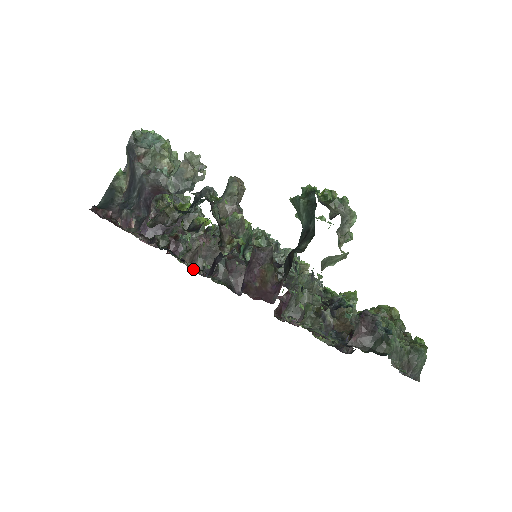
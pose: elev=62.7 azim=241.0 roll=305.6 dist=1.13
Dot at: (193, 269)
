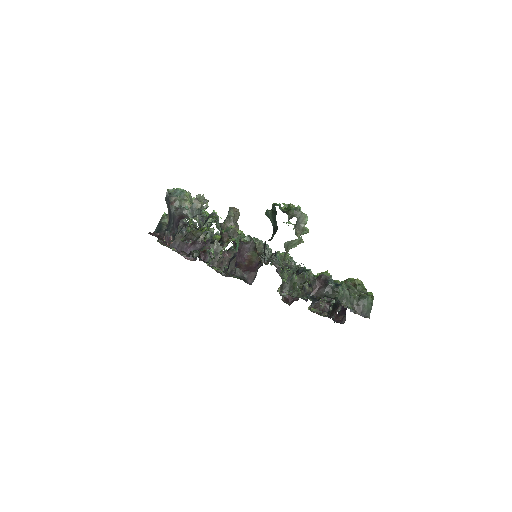
Dot at: occluded
